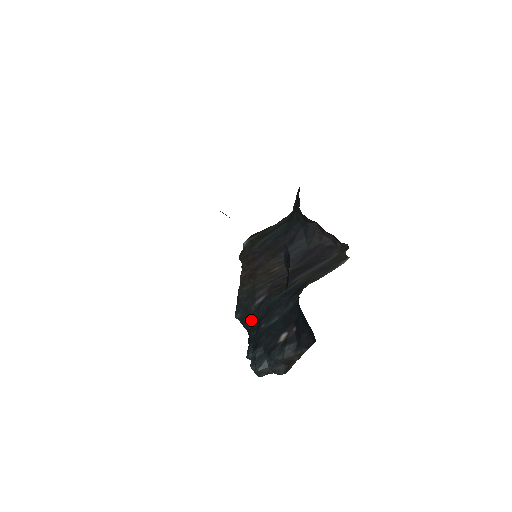
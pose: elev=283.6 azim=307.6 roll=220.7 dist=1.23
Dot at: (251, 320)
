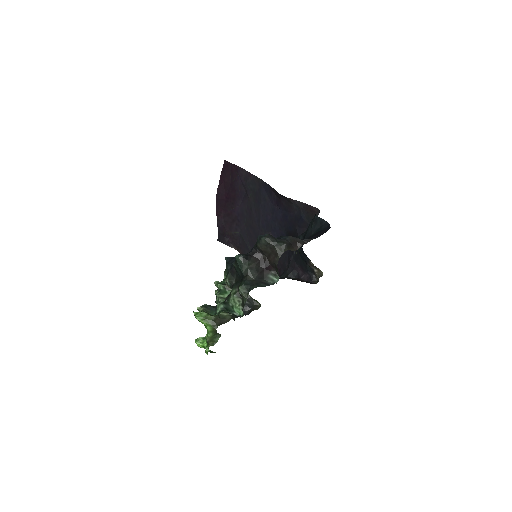
Dot at: occluded
